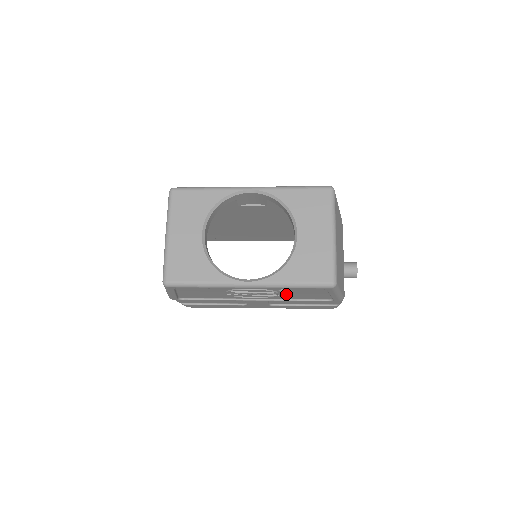
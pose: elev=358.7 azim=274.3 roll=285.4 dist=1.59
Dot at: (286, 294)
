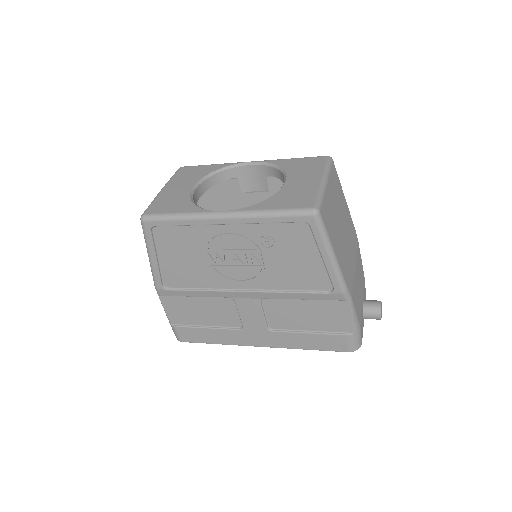
Dot at: (273, 264)
